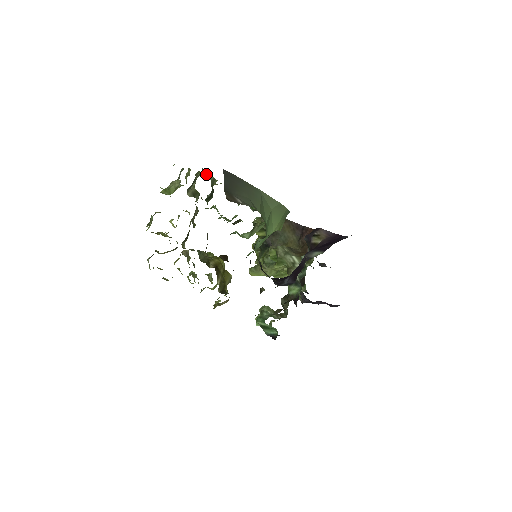
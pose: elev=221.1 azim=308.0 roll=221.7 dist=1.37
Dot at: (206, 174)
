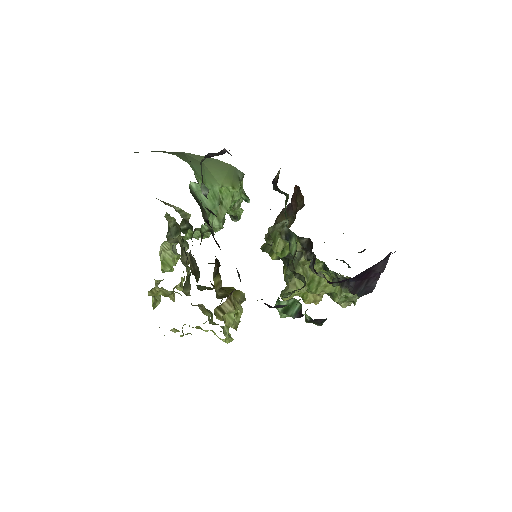
Dot at: occluded
